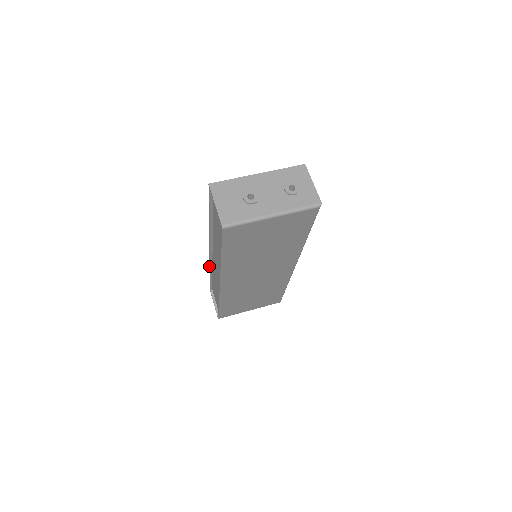
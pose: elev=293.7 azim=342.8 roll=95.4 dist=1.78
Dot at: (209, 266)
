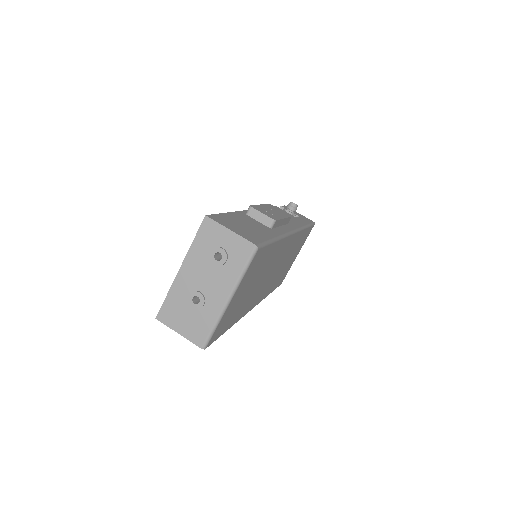
Dot at: occluded
